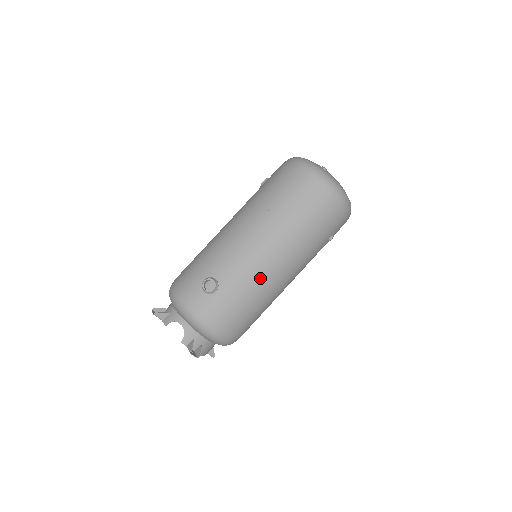
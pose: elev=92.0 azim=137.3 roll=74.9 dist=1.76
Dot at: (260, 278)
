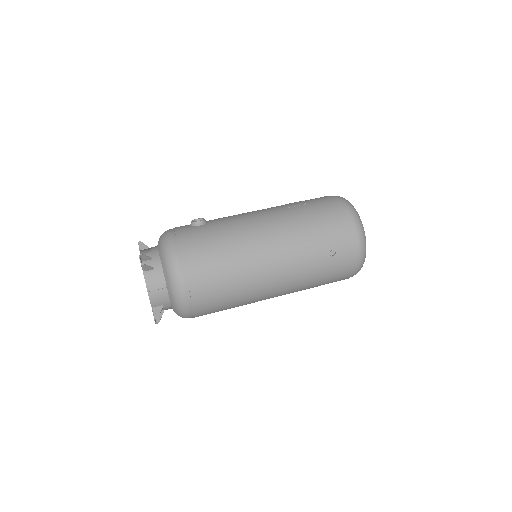
Dot at: (244, 231)
